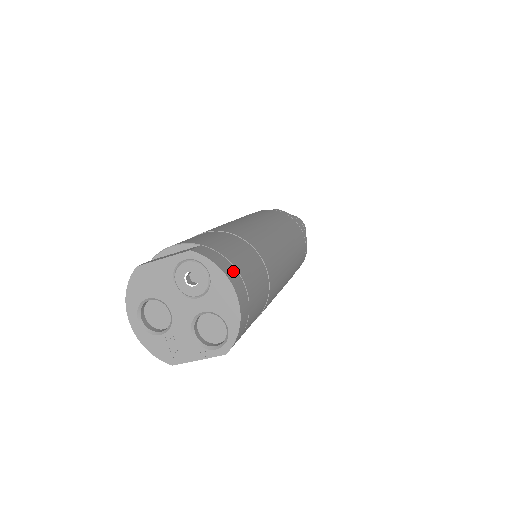
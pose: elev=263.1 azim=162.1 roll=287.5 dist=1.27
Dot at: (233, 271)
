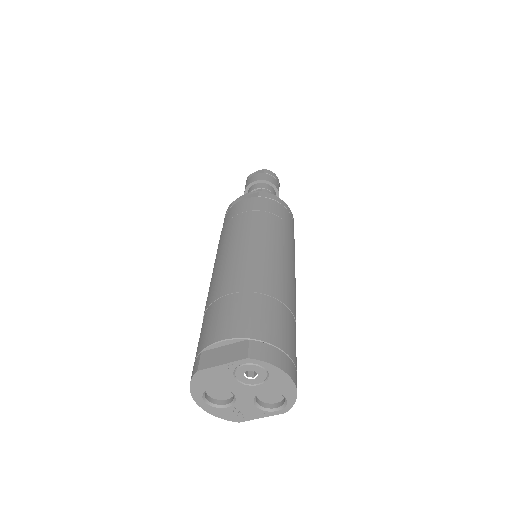
Dot at: (283, 357)
